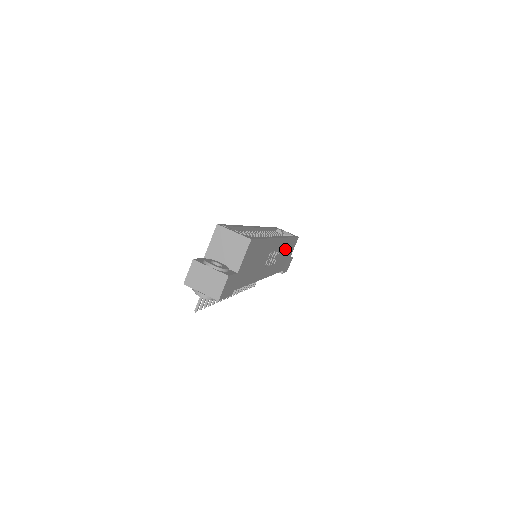
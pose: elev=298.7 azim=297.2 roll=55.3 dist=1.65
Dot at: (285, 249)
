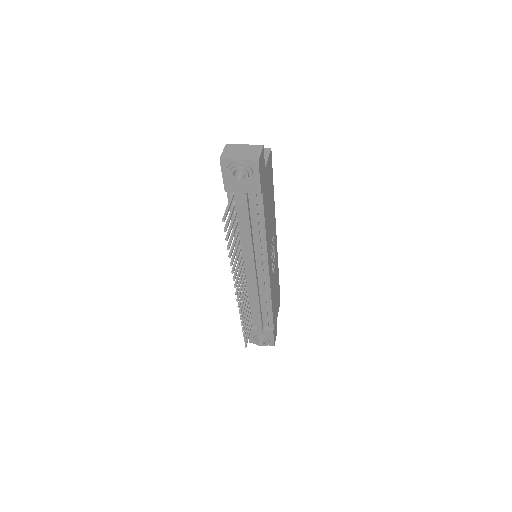
Dot at: (276, 282)
